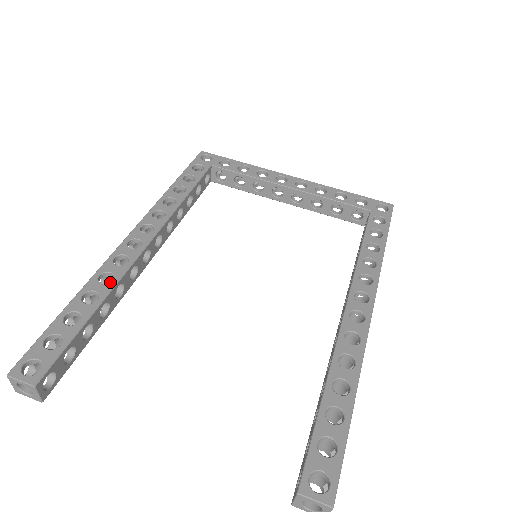
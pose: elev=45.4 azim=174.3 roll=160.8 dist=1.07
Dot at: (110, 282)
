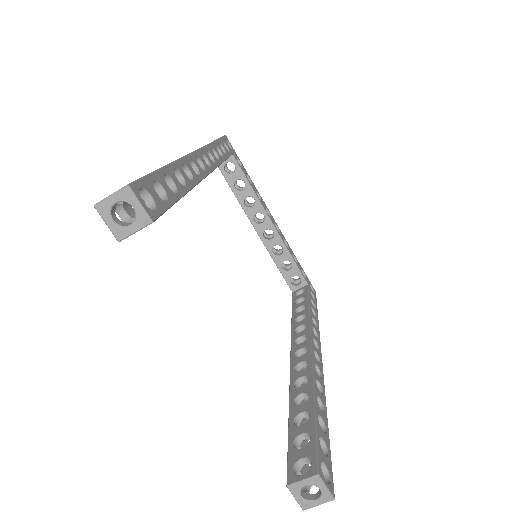
Dot at: occluded
